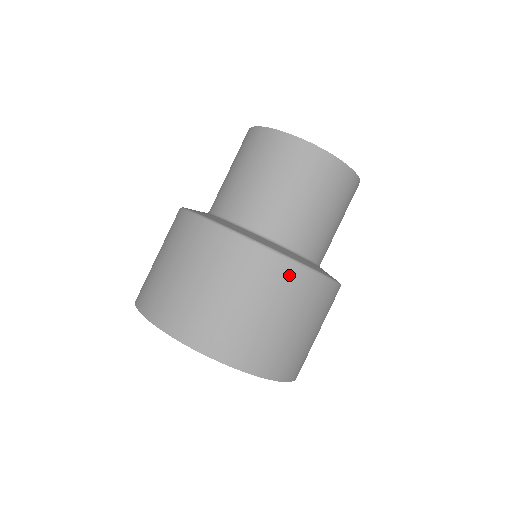
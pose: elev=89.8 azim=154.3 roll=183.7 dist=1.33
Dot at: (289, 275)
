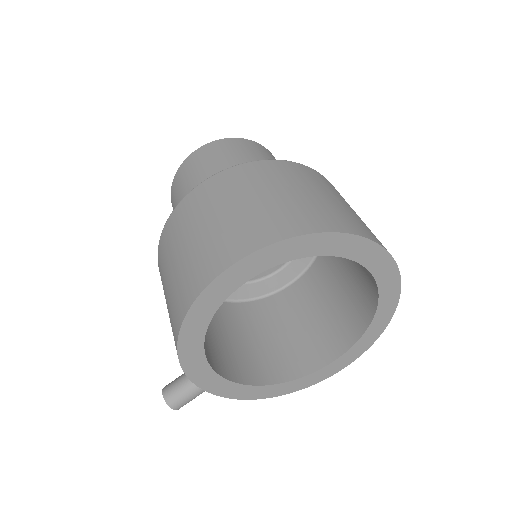
Dot at: occluded
